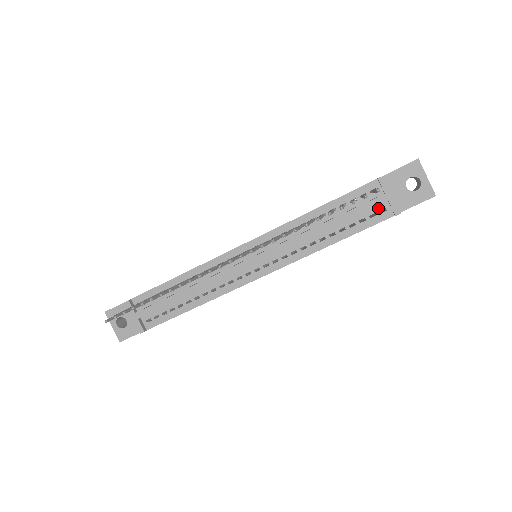
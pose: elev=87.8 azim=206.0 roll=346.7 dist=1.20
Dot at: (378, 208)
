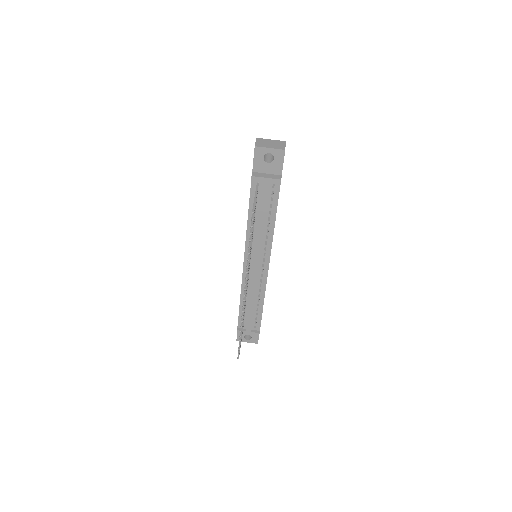
Dot at: (270, 187)
